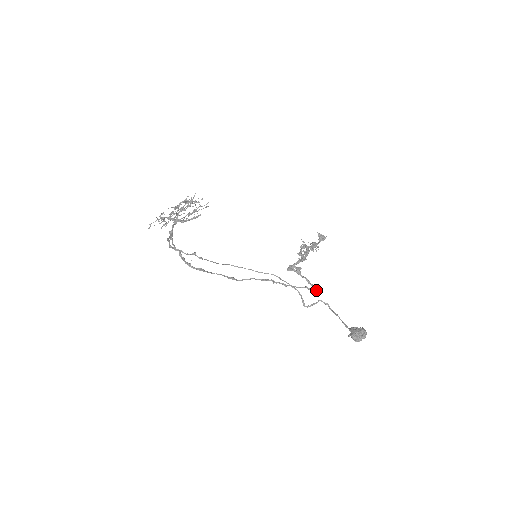
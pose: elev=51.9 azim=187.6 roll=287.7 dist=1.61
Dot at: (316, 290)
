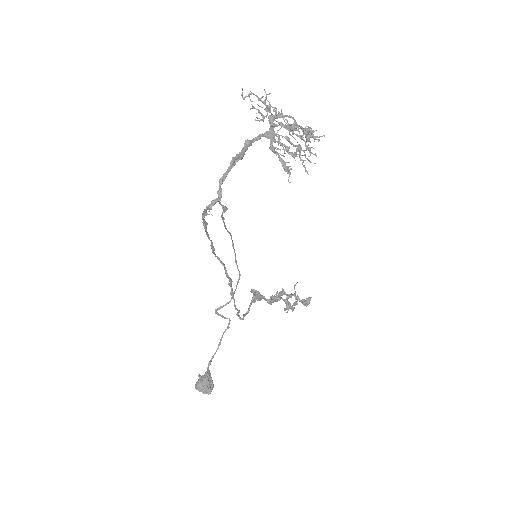
Dot at: (240, 318)
